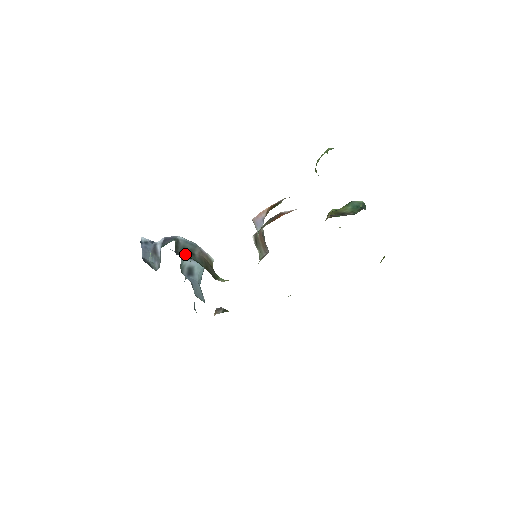
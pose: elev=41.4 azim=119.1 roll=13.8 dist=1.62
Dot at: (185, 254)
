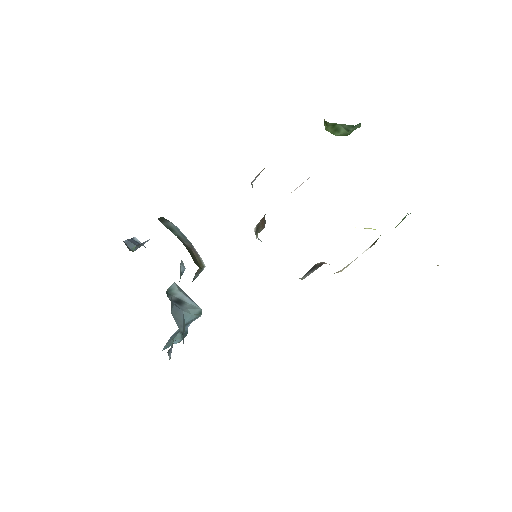
Dot at: (169, 229)
